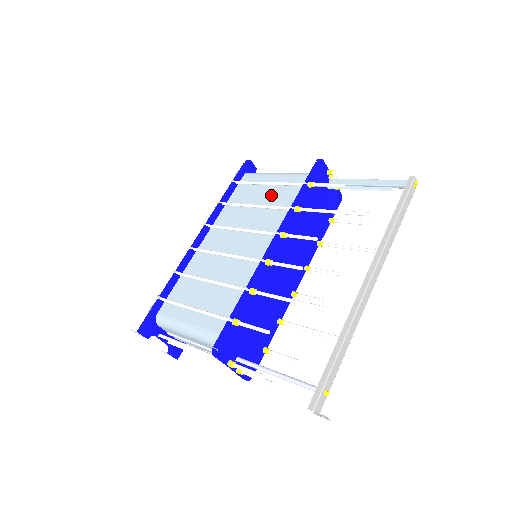
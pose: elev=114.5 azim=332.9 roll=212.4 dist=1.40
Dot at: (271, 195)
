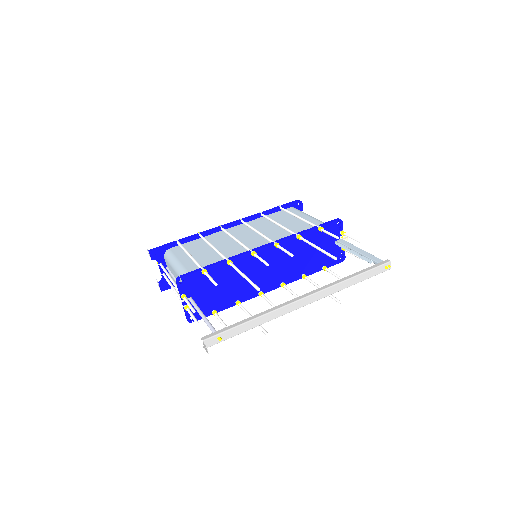
Dot at: (293, 224)
